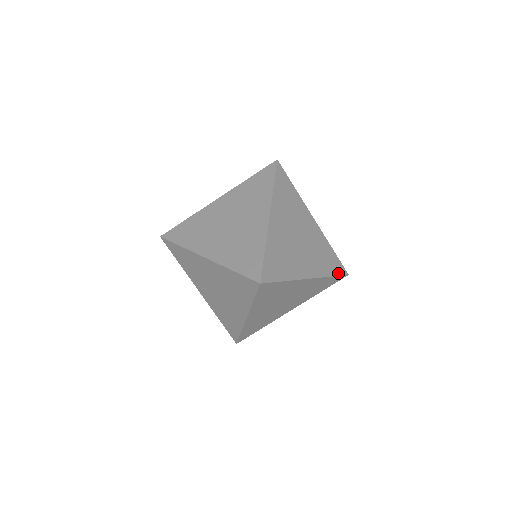
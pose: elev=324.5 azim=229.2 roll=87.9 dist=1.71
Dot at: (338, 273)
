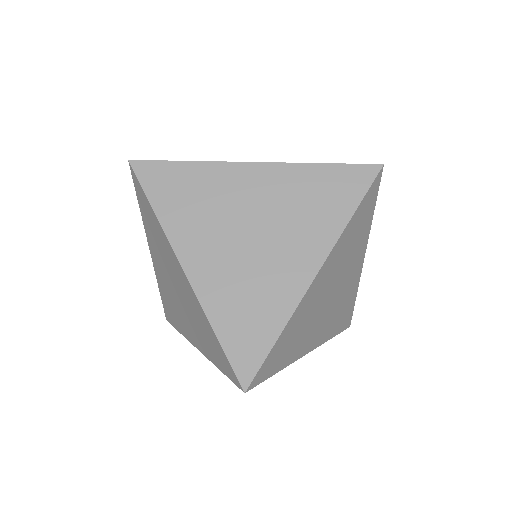
Dot at: occluded
